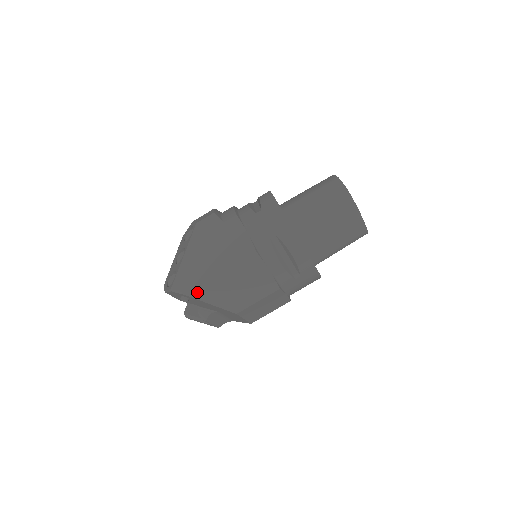
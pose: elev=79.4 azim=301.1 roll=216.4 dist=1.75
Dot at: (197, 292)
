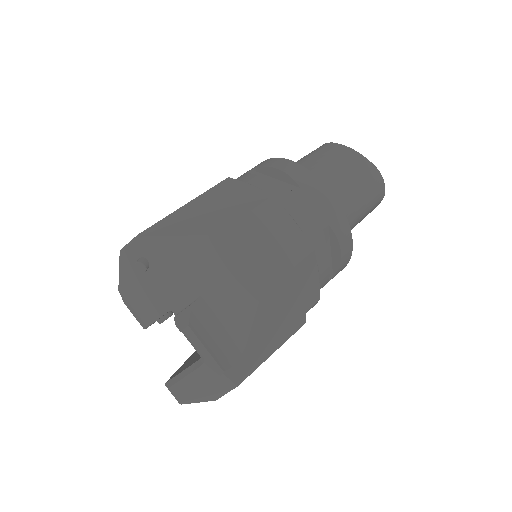
Dot at: (154, 230)
